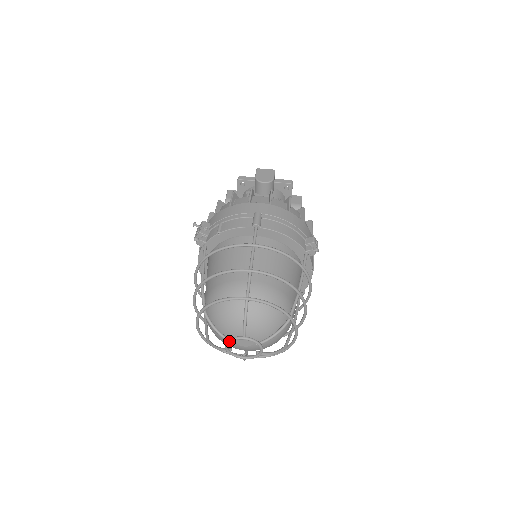
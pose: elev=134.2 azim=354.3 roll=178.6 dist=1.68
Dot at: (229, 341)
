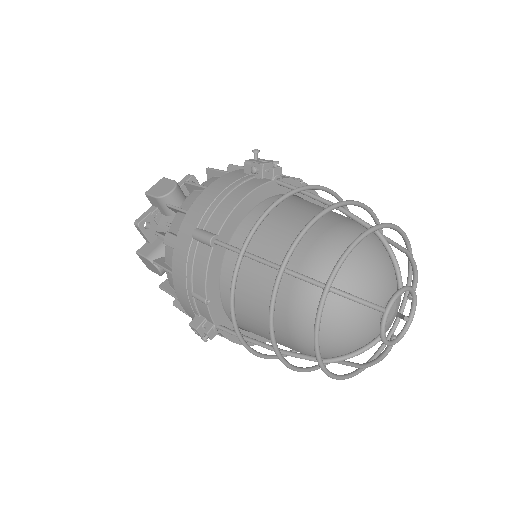
Dot at: (407, 288)
